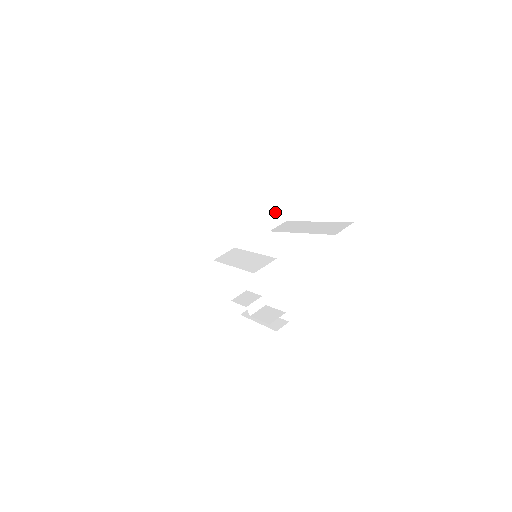
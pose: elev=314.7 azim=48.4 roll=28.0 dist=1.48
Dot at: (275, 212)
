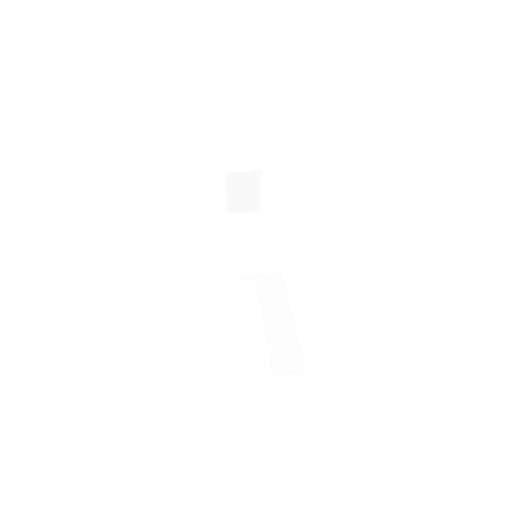
Dot at: (271, 259)
